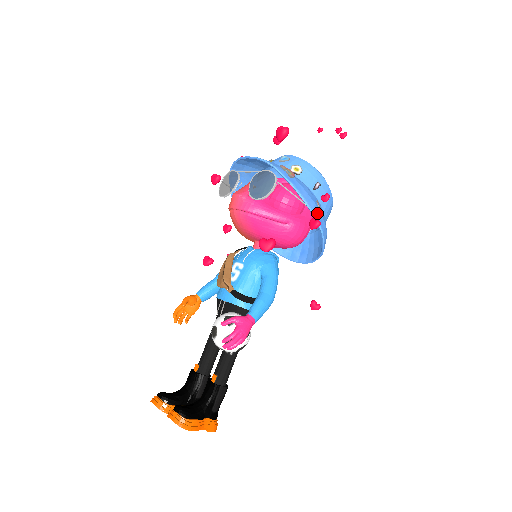
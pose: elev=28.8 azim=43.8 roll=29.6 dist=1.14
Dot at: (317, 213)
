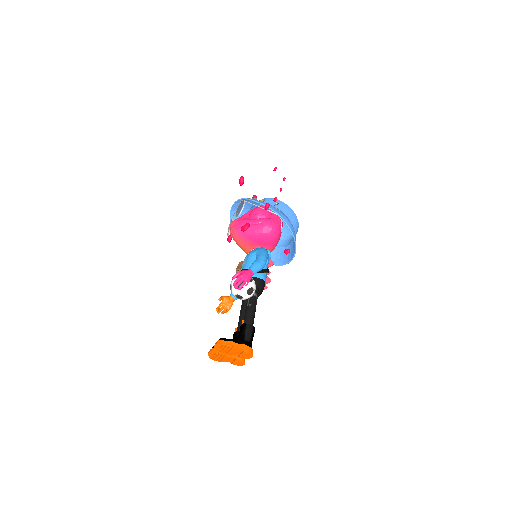
Dot at: (275, 210)
